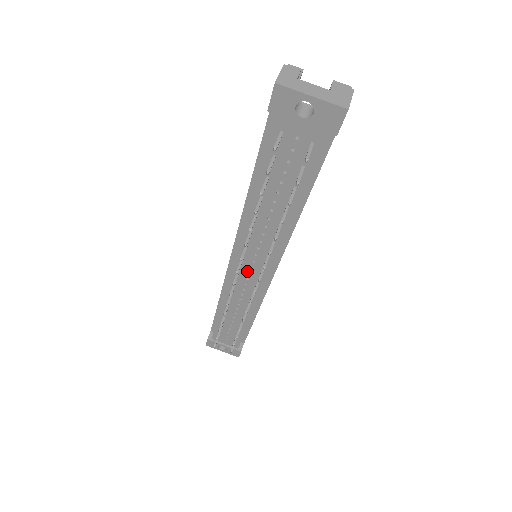
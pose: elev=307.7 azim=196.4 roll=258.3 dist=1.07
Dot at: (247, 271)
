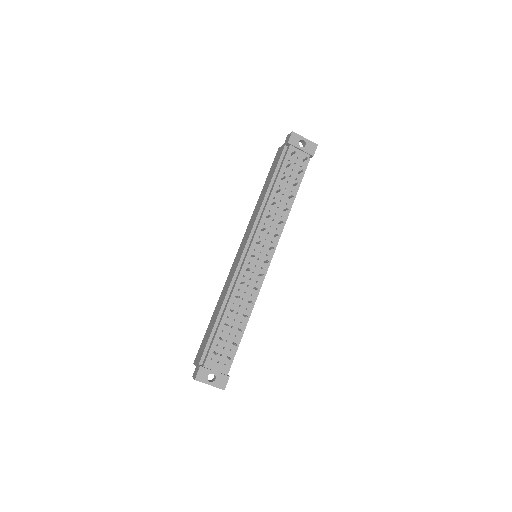
Dot at: (257, 257)
